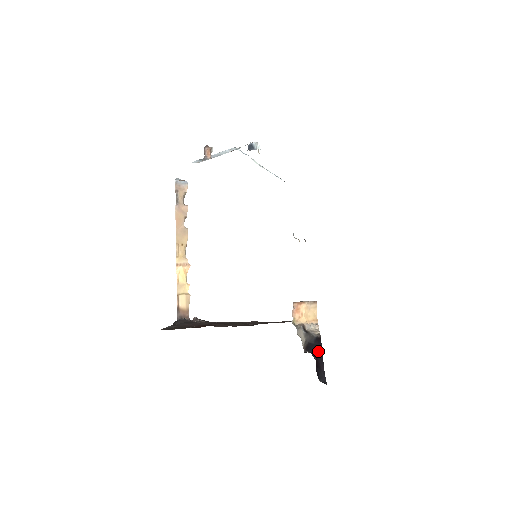
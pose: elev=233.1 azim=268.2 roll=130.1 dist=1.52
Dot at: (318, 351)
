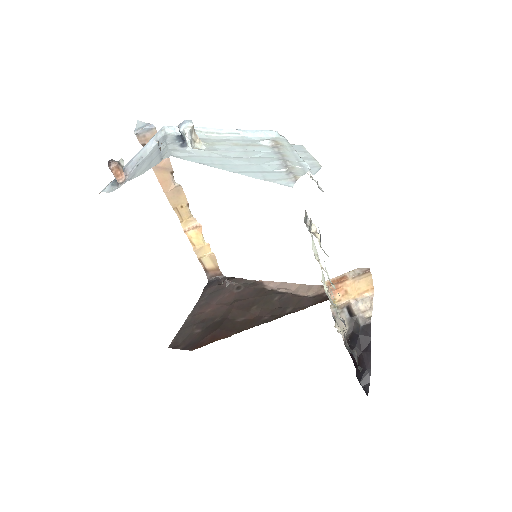
Dot at: (364, 345)
